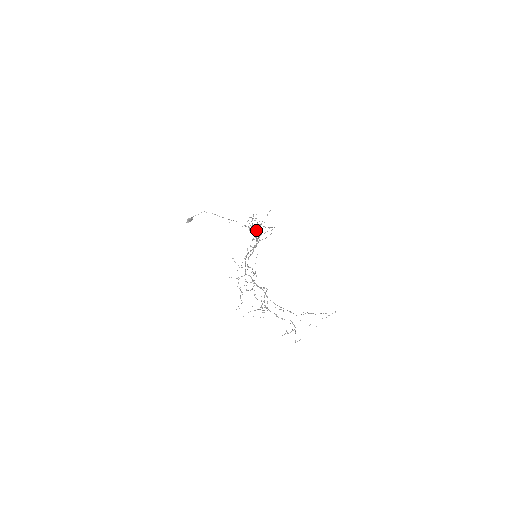
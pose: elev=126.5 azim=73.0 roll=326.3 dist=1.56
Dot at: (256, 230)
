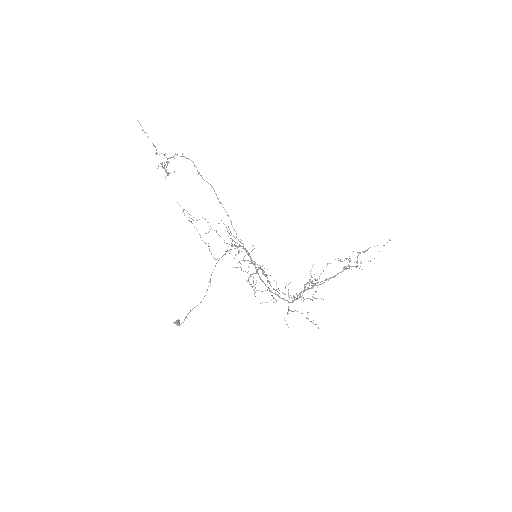
Dot at: (244, 261)
